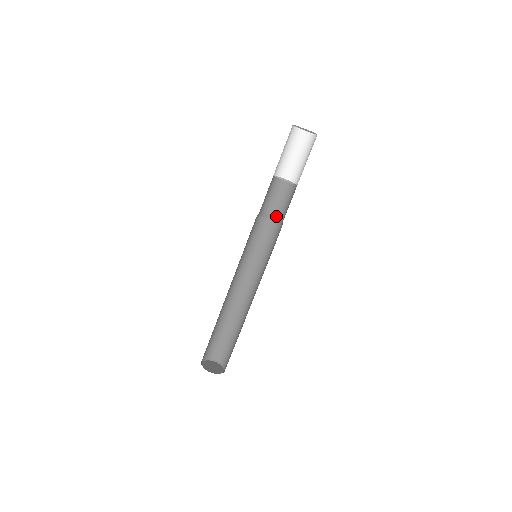
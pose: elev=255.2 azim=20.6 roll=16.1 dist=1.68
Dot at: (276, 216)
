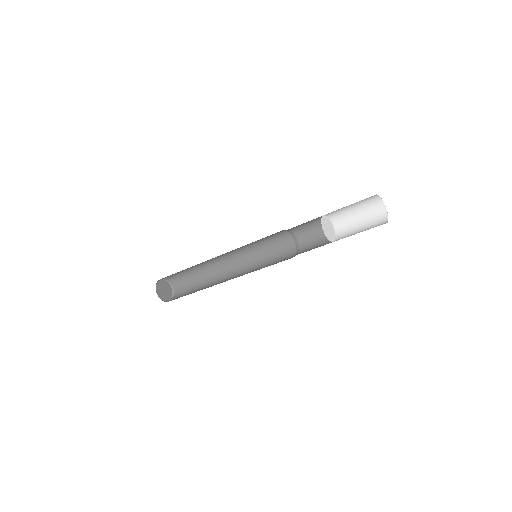
Dot at: (299, 242)
